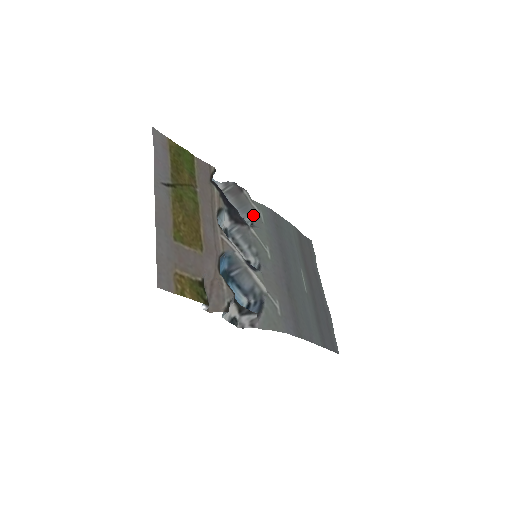
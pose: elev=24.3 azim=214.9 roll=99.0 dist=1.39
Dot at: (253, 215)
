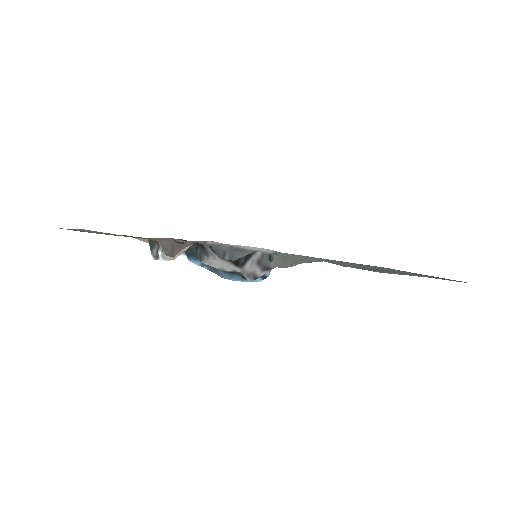
Dot at: occluded
